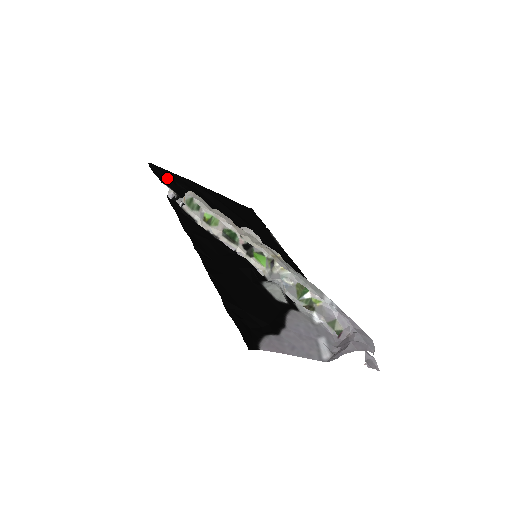
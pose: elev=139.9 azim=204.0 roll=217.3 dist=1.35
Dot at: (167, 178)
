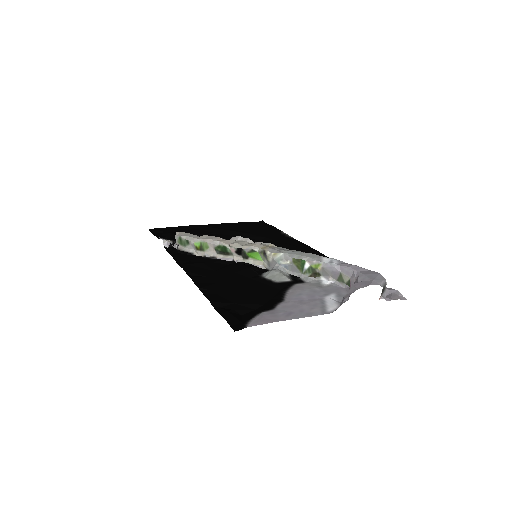
Dot at: (166, 233)
